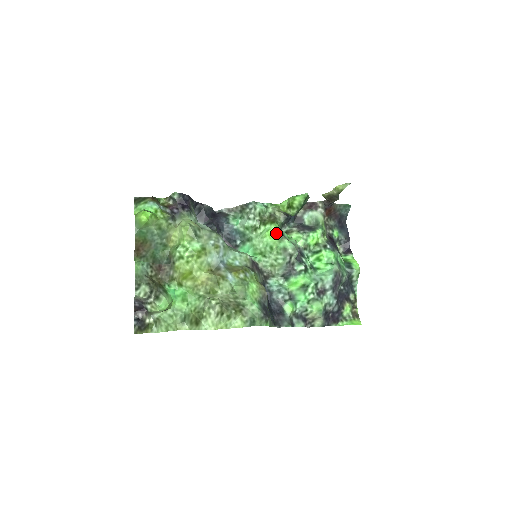
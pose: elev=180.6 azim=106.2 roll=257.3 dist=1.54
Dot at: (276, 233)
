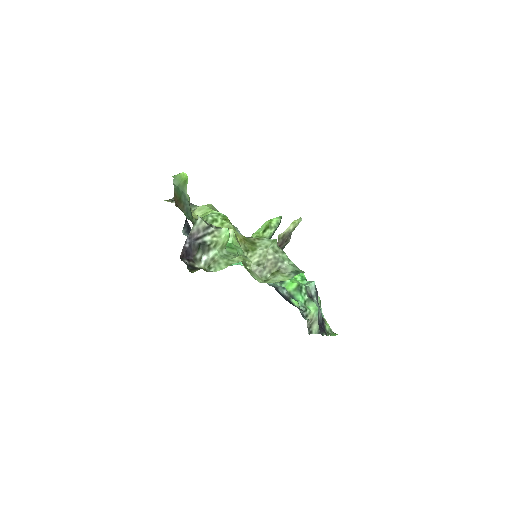
Dot at: occluded
